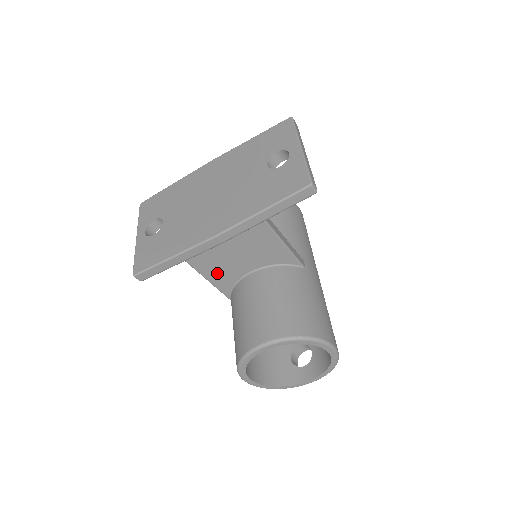
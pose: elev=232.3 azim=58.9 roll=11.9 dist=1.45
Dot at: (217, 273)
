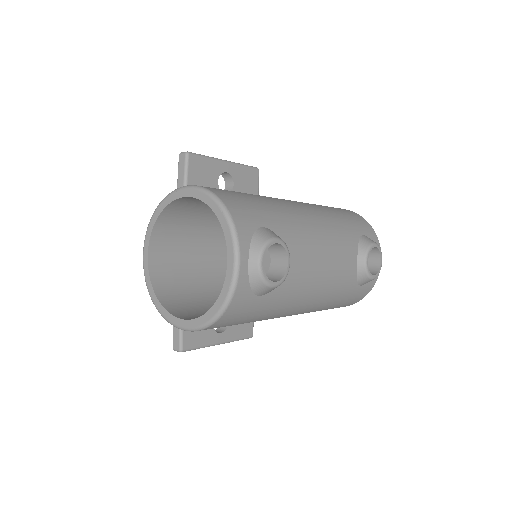
Dot at: occluded
